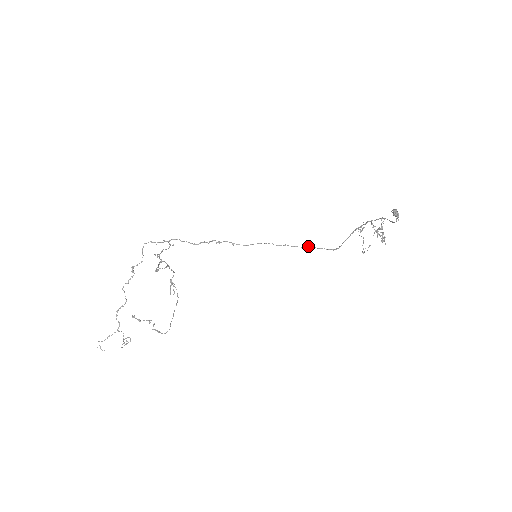
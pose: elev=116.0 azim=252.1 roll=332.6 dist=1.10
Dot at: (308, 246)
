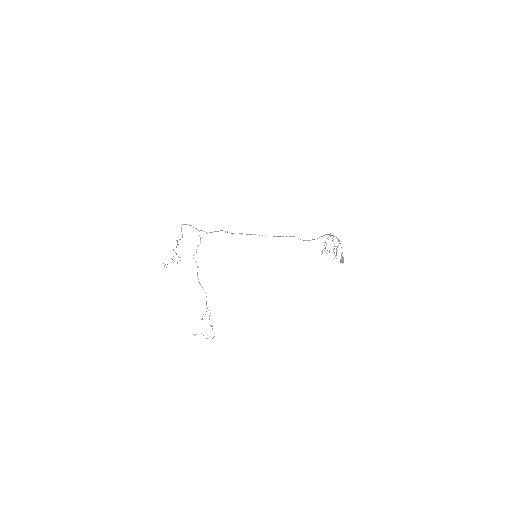
Dot at: (291, 236)
